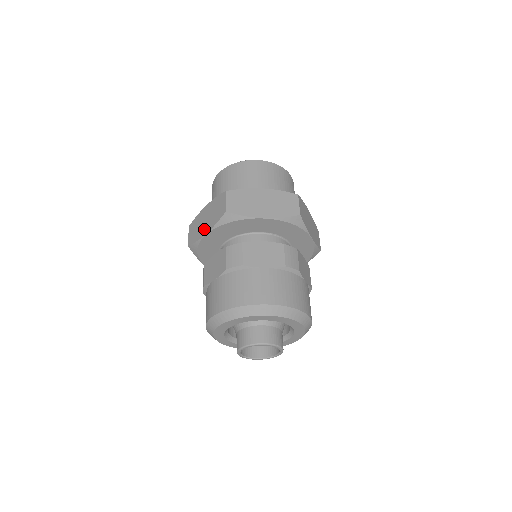
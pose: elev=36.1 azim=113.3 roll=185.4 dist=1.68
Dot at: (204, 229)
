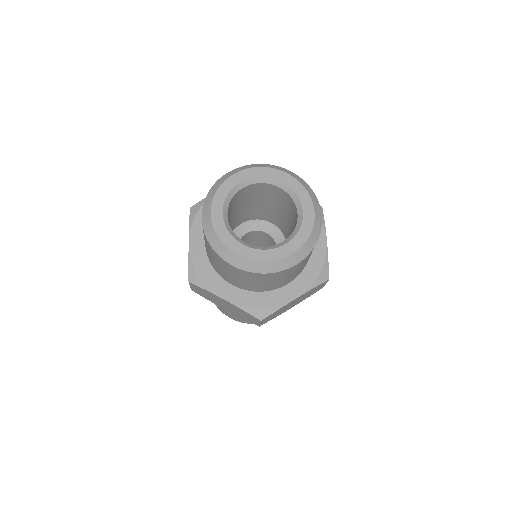
Dot at: (222, 307)
